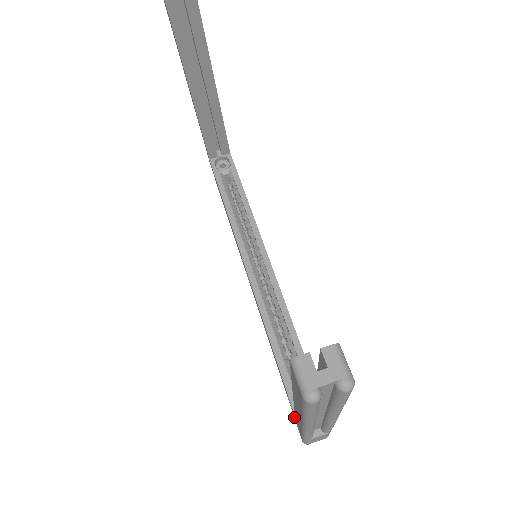
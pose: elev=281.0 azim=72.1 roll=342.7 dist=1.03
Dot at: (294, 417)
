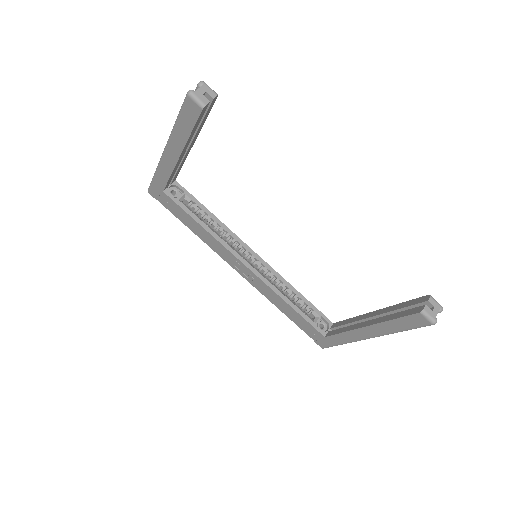
Dot at: (315, 338)
